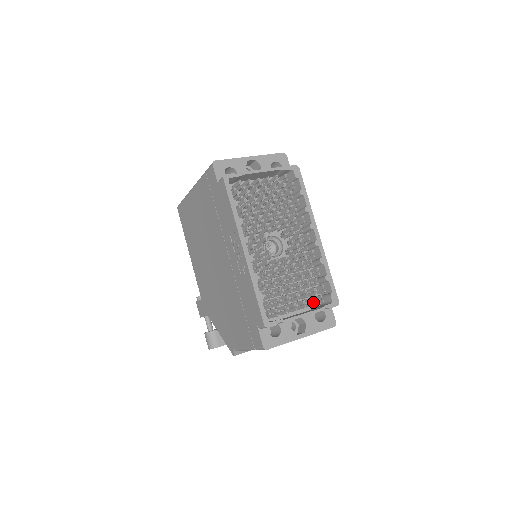
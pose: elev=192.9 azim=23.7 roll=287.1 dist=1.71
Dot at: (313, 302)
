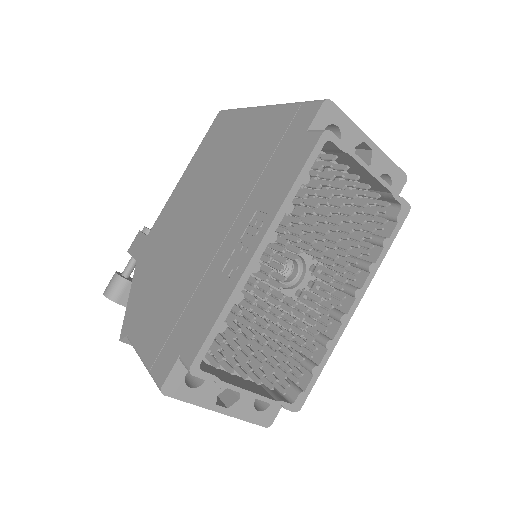
Dot at: occluded
